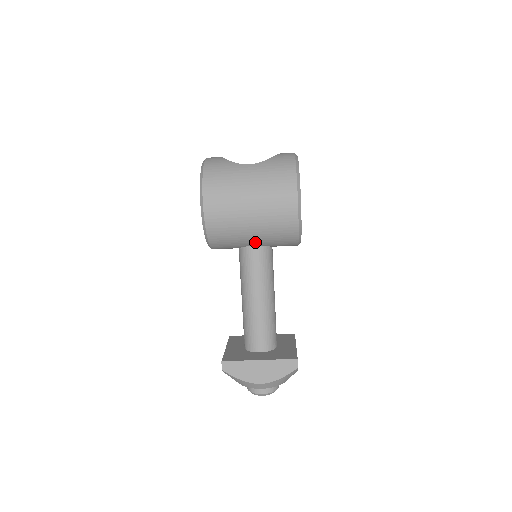
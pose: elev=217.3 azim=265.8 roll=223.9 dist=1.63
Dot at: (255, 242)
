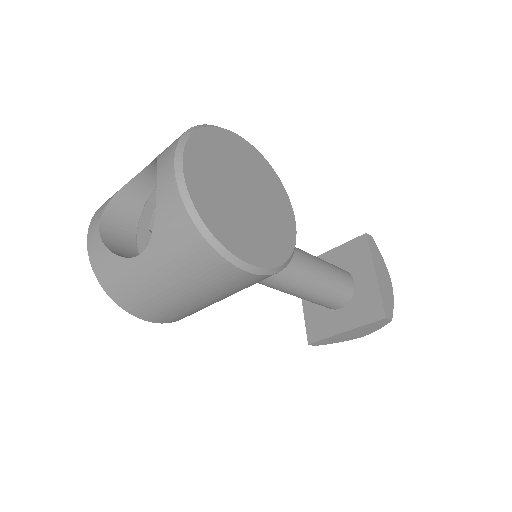
Dot at: occluded
